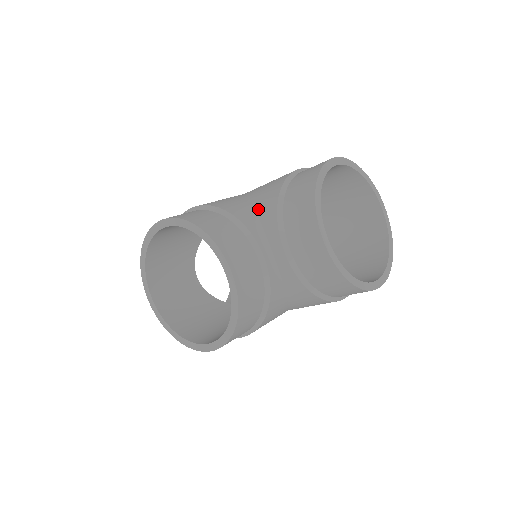
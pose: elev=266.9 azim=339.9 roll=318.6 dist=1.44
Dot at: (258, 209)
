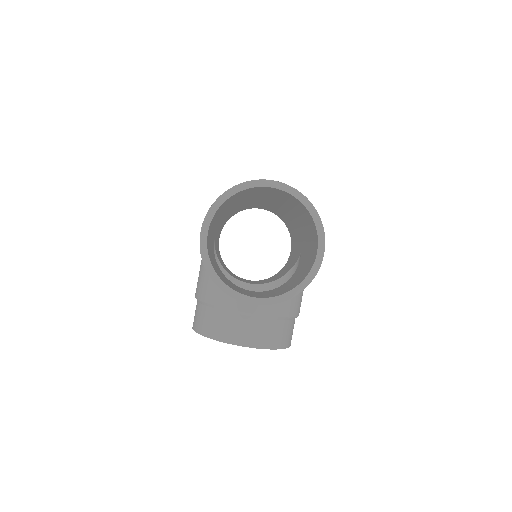
Dot at: occluded
